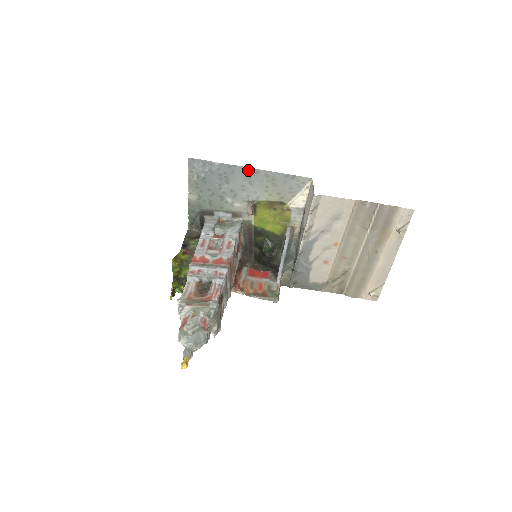
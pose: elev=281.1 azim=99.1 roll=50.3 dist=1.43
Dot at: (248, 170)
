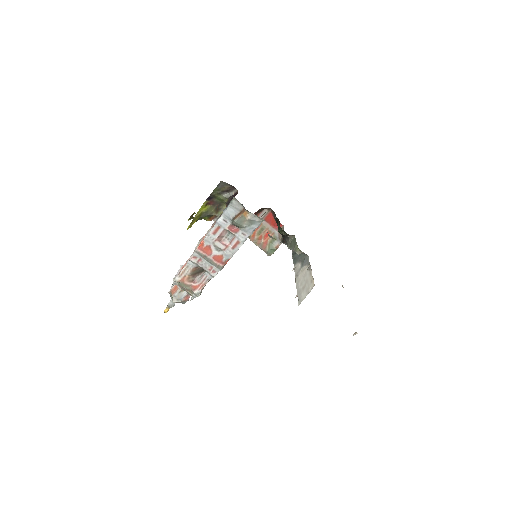
Dot at: occluded
